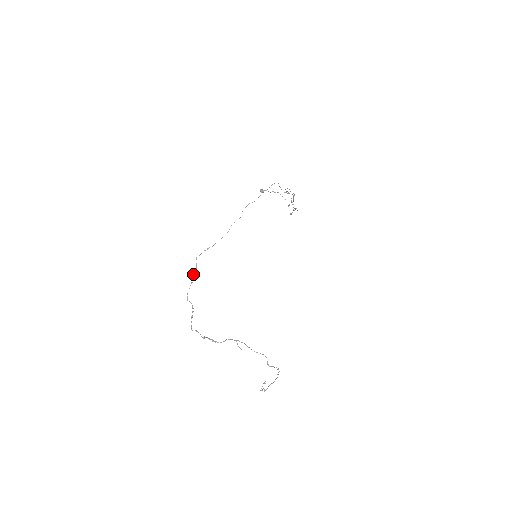
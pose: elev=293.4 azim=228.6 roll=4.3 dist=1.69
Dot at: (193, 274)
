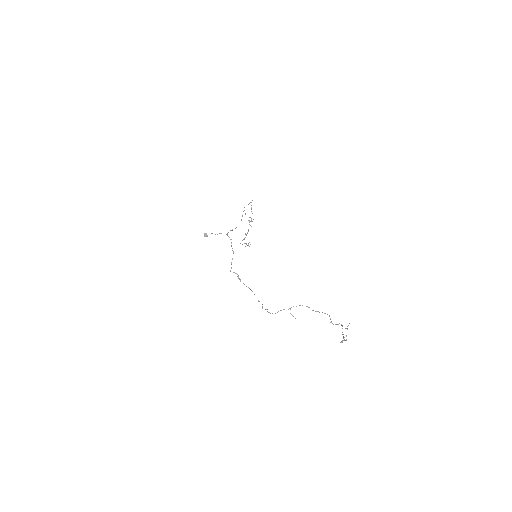
Dot at: (231, 245)
